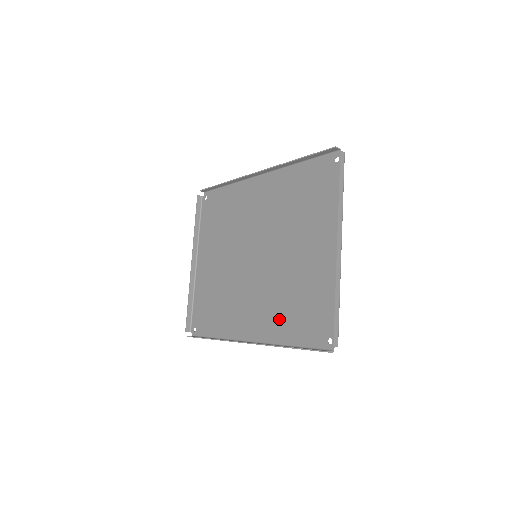
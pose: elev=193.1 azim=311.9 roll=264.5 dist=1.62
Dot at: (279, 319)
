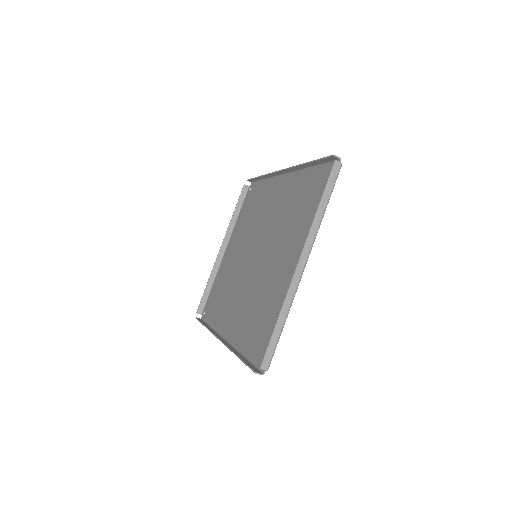
Dot at: (246, 325)
